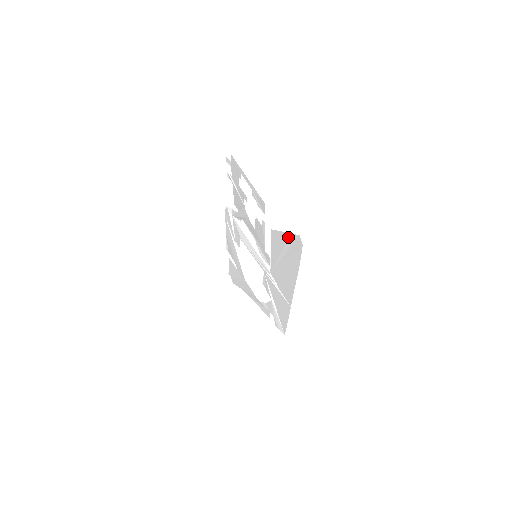
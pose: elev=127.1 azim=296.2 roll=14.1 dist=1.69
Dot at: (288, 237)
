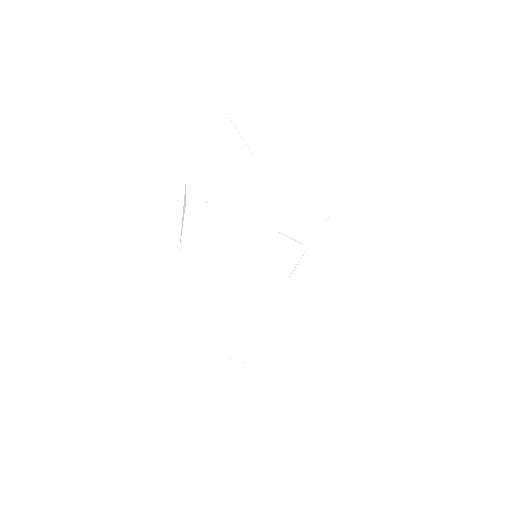
Dot at: (403, 192)
